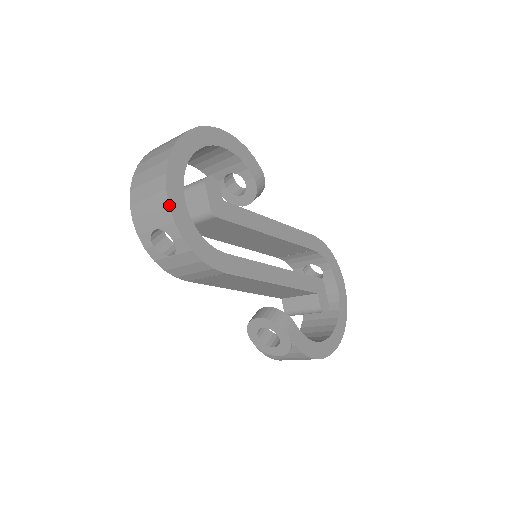
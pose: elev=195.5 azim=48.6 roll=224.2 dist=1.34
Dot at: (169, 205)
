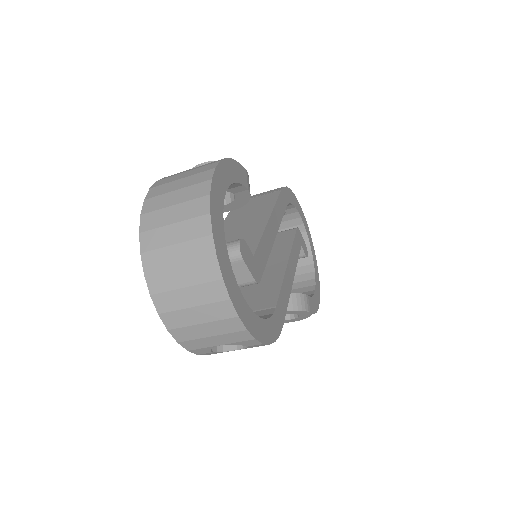
Dot at: (247, 329)
